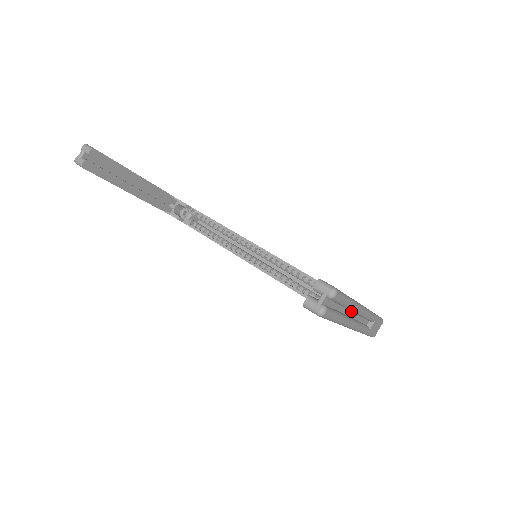
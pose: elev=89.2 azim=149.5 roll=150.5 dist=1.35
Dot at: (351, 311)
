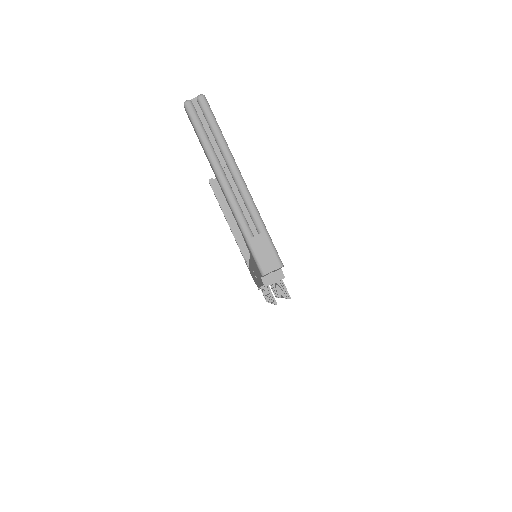
Dot at: (227, 166)
